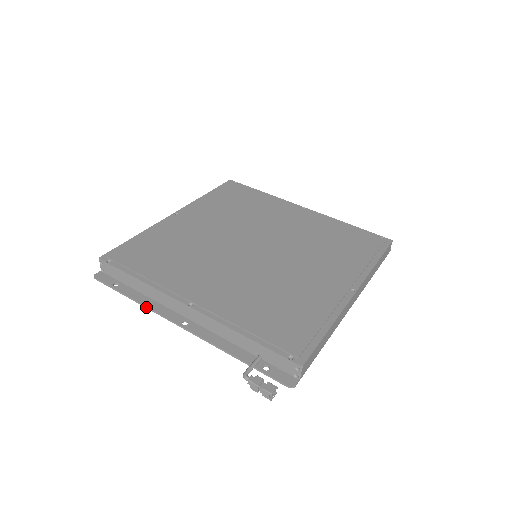
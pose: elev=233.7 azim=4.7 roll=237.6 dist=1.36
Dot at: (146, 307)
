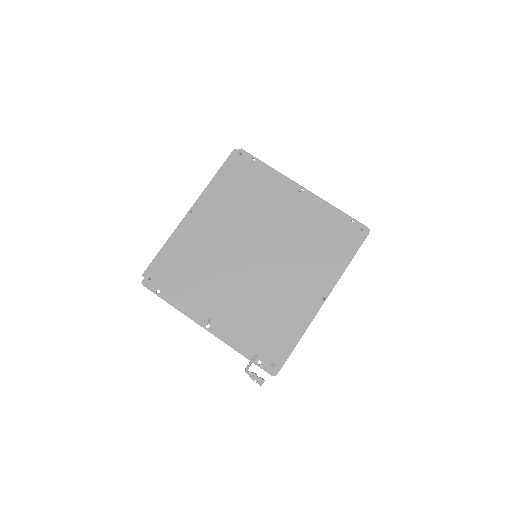
Dot at: (181, 312)
